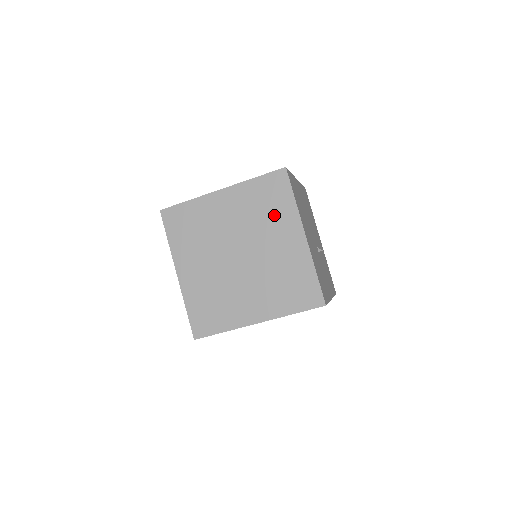
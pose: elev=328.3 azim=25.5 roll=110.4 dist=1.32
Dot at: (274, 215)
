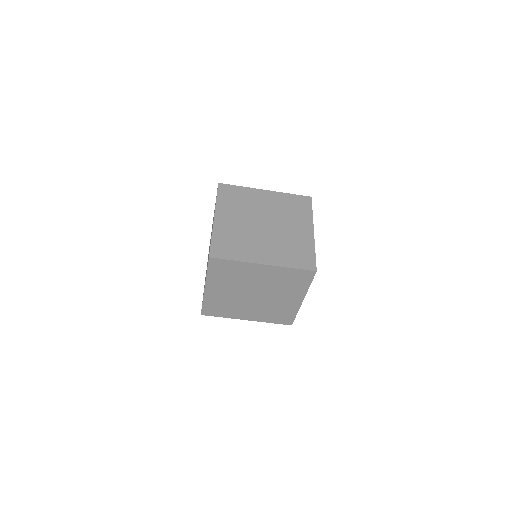
Dot at: (296, 214)
